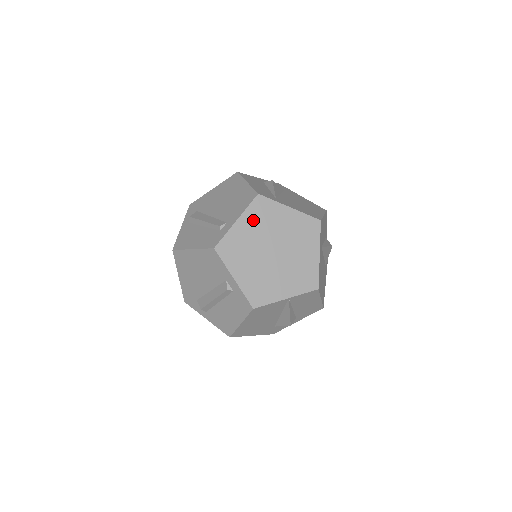
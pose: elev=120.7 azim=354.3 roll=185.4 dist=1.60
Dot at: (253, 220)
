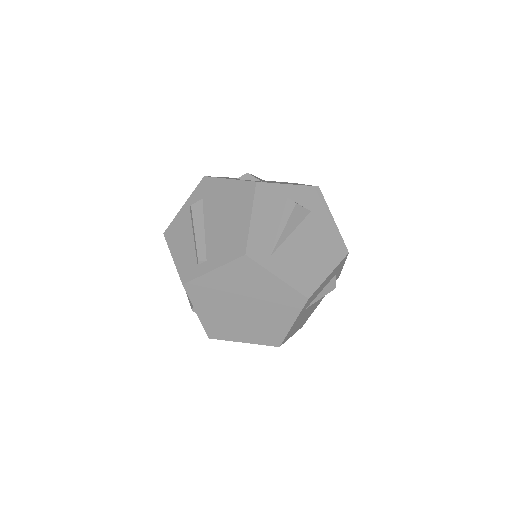
Dot at: (231, 275)
